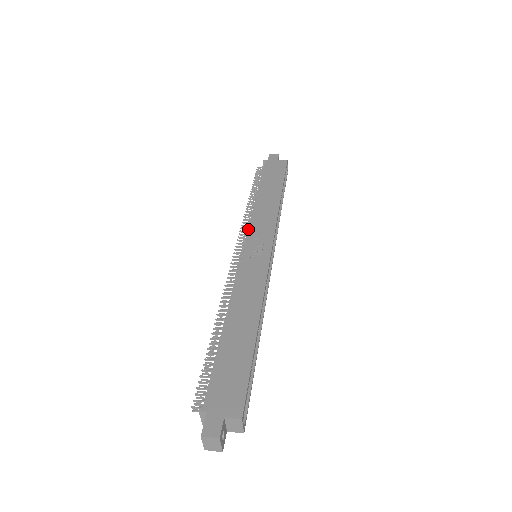
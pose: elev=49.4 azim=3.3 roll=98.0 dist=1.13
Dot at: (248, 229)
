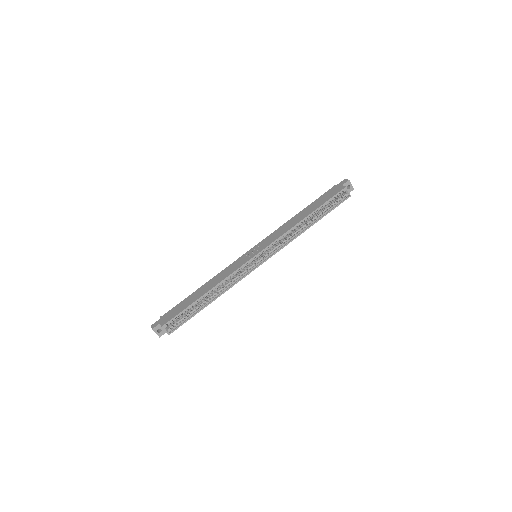
Dot at: (265, 238)
